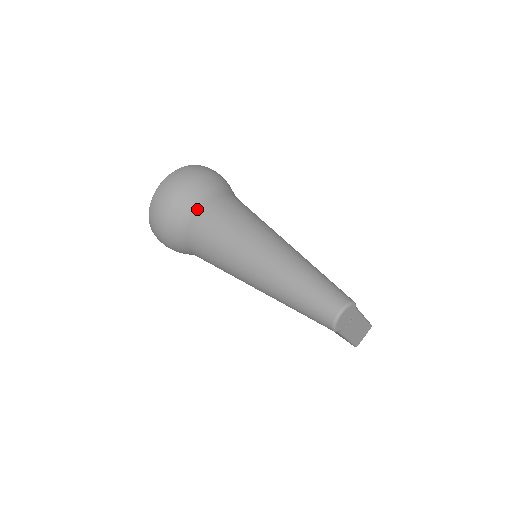
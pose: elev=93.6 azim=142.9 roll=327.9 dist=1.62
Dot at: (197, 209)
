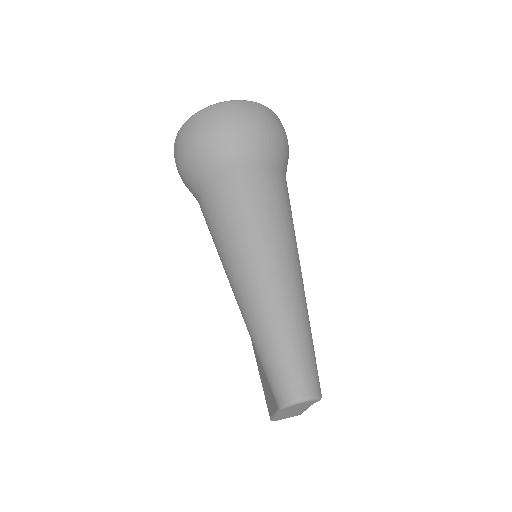
Dot at: (245, 162)
